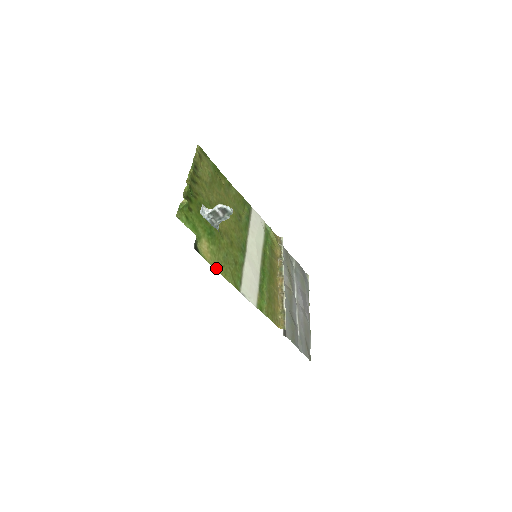
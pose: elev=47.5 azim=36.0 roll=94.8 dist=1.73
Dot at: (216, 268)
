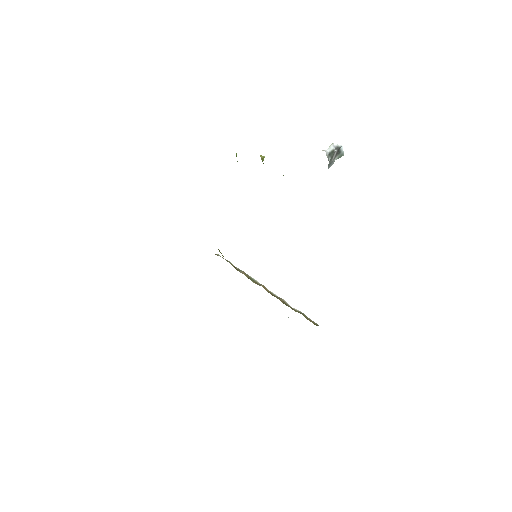
Dot at: occluded
